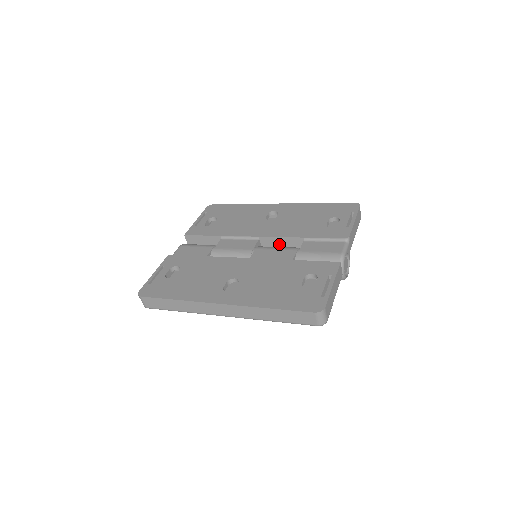
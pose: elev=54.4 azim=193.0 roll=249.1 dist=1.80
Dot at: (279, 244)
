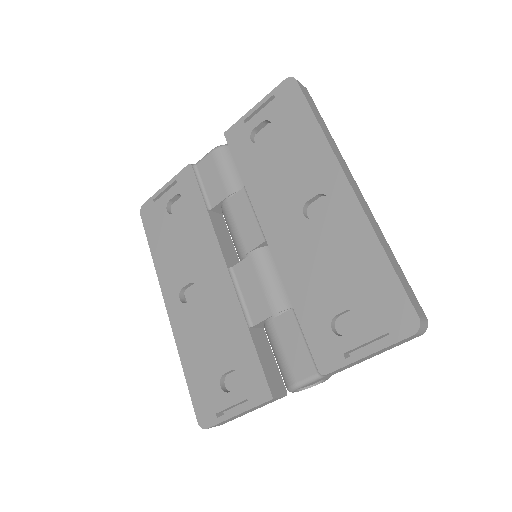
Dot at: occluded
